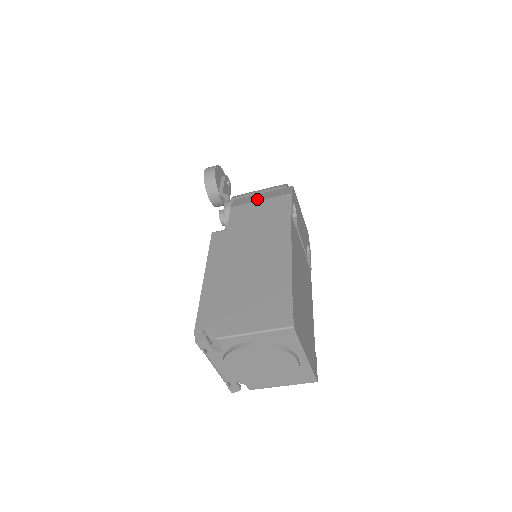
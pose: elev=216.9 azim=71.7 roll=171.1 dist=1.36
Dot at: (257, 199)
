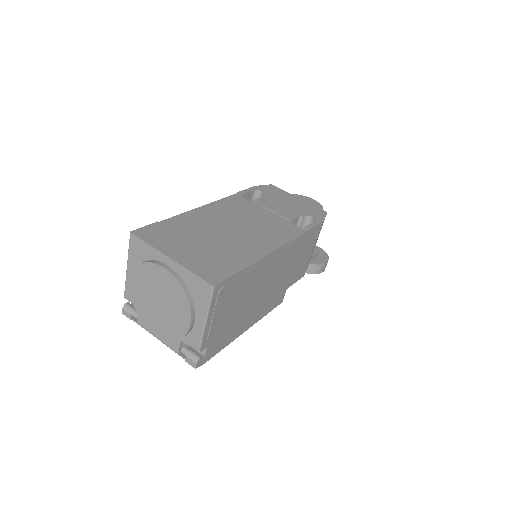
Dot at: occluded
